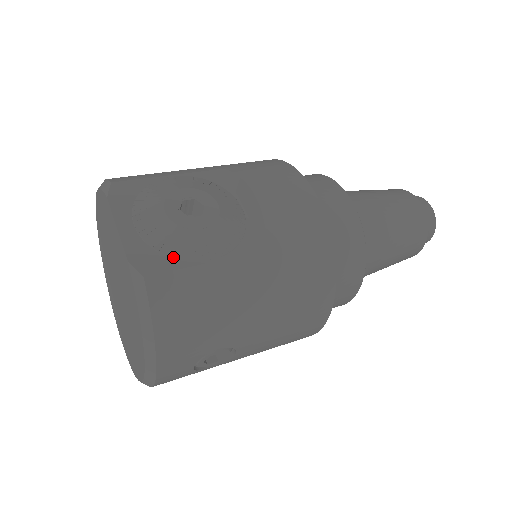
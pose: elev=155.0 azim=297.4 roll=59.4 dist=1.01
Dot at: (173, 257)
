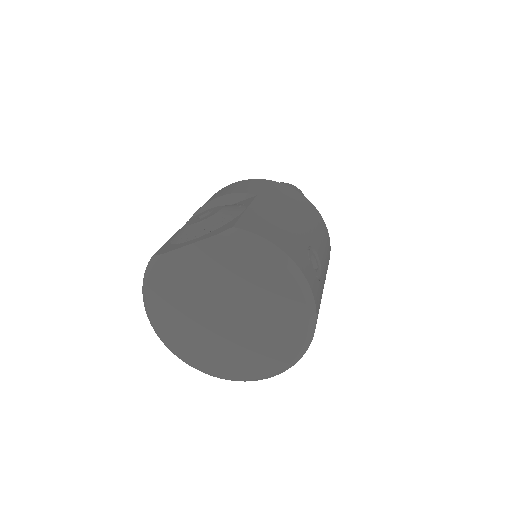
Dot at: (230, 221)
